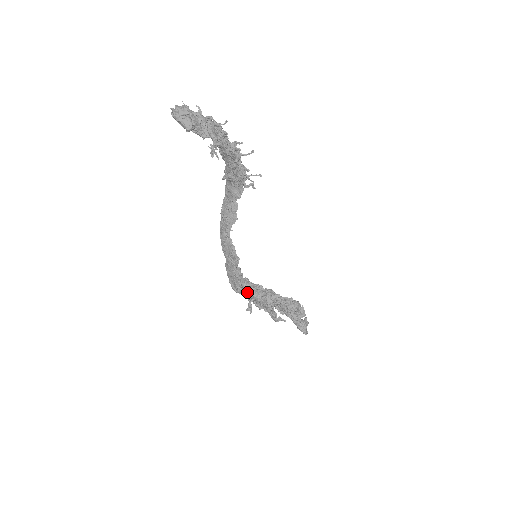
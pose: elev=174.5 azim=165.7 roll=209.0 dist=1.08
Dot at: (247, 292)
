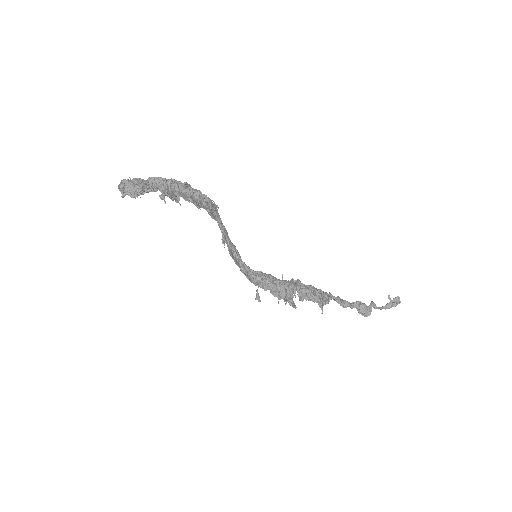
Dot at: (258, 285)
